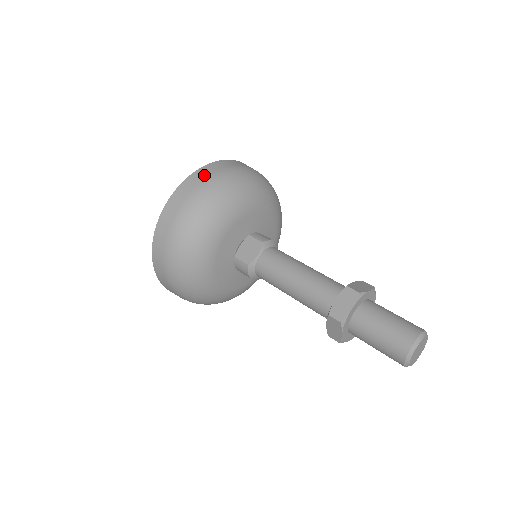
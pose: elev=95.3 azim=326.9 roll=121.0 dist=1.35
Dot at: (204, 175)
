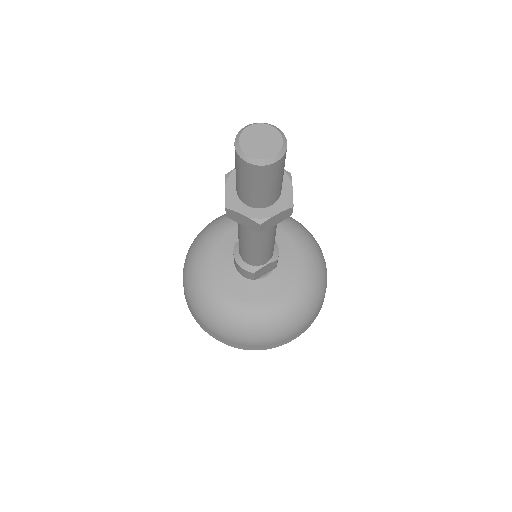
Dot at: occluded
